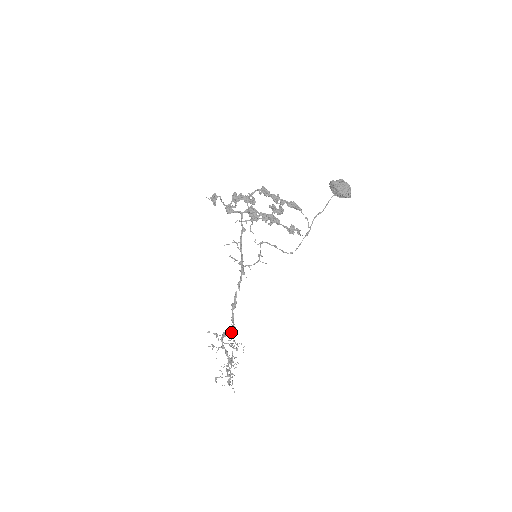
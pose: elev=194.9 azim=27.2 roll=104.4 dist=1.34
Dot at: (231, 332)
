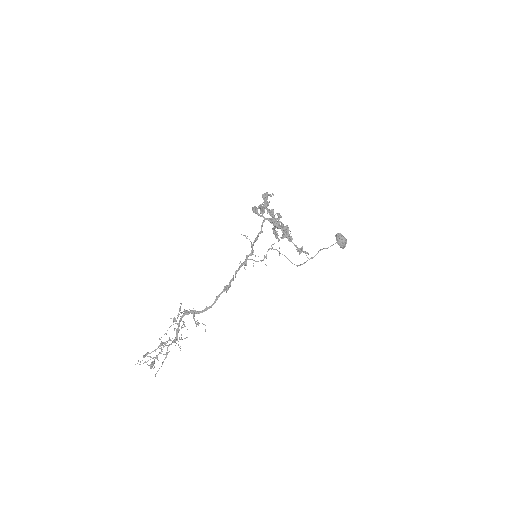
Dot at: (199, 312)
